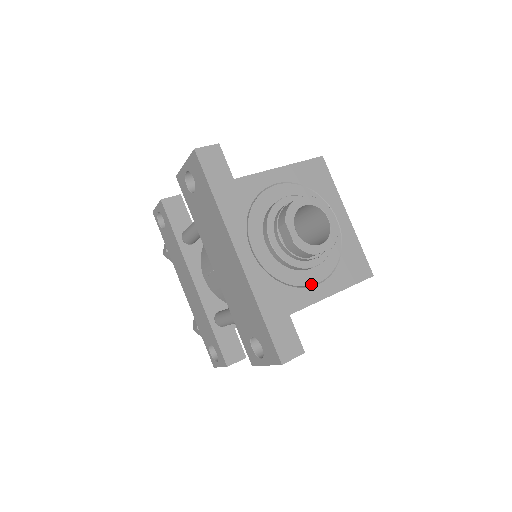
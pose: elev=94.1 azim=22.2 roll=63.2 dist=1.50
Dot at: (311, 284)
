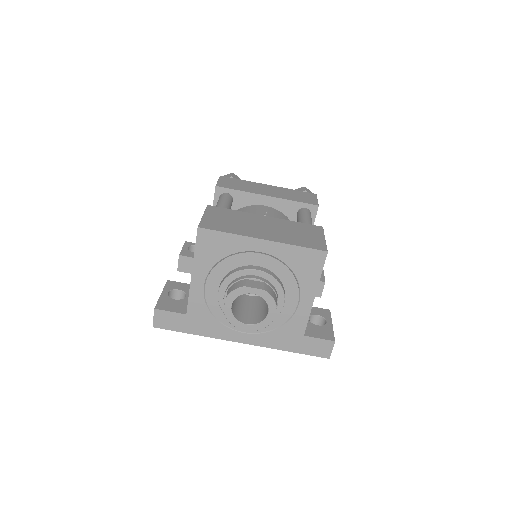
Dot at: (295, 308)
